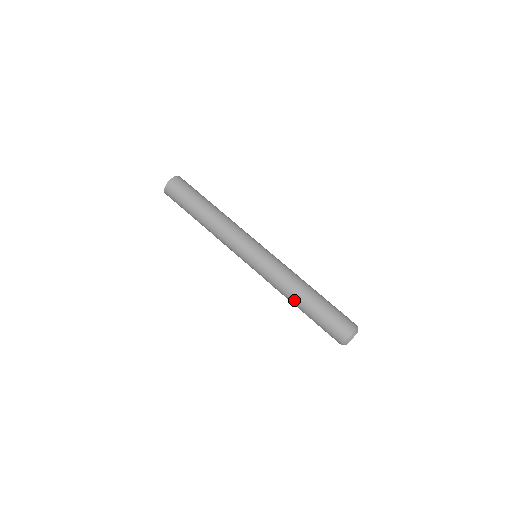
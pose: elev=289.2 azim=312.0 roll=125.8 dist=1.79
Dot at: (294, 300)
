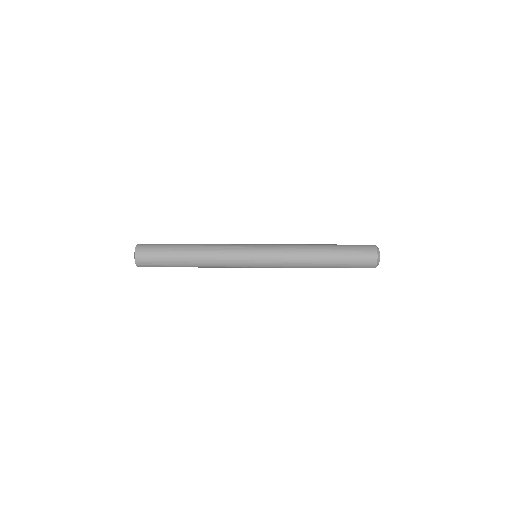
Dot at: (315, 256)
